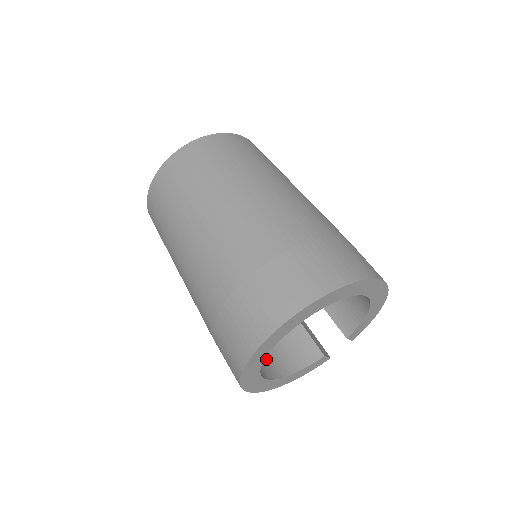
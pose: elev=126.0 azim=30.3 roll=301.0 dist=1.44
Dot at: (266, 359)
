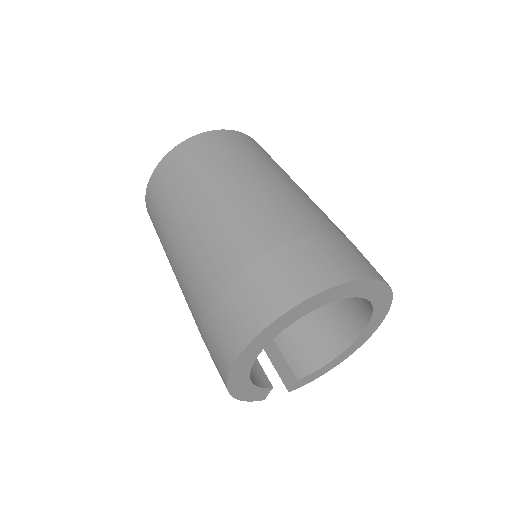
Dot at: occluded
